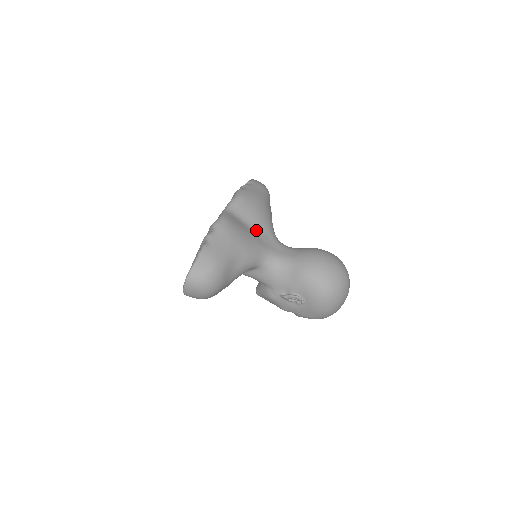
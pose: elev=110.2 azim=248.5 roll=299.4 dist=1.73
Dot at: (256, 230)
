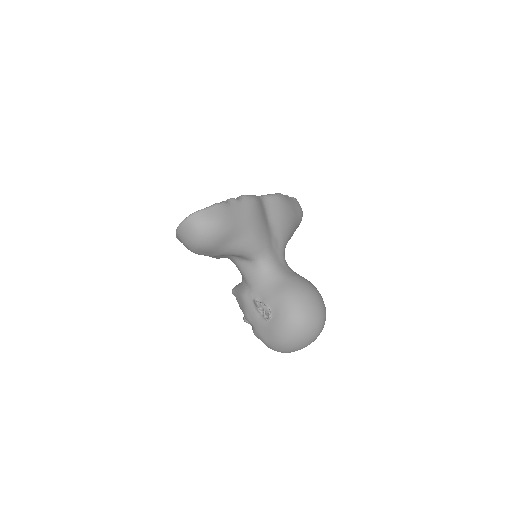
Dot at: (273, 231)
